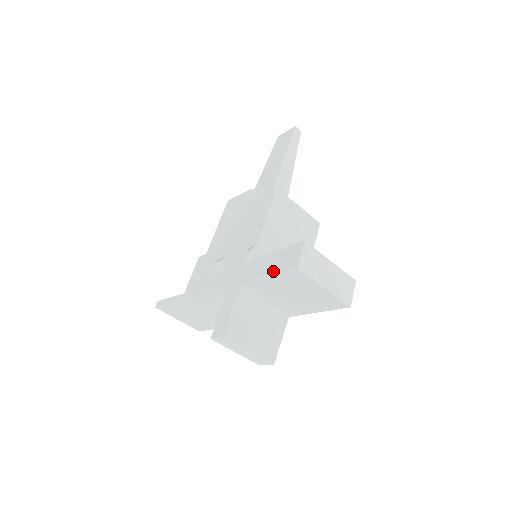
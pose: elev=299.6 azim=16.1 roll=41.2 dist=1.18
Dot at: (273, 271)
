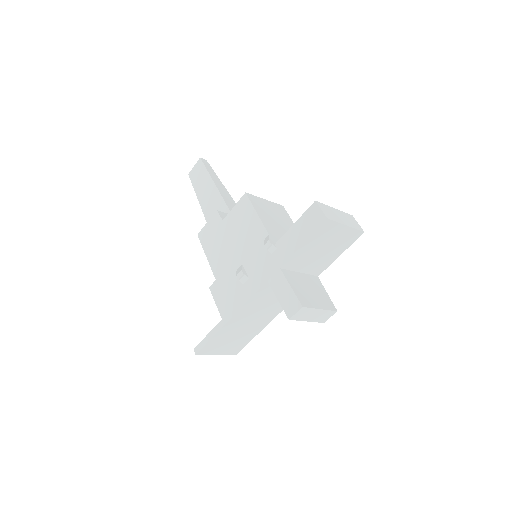
Dot at: (306, 236)
